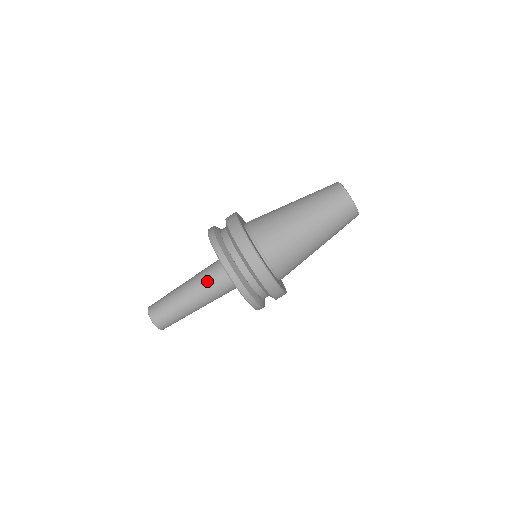
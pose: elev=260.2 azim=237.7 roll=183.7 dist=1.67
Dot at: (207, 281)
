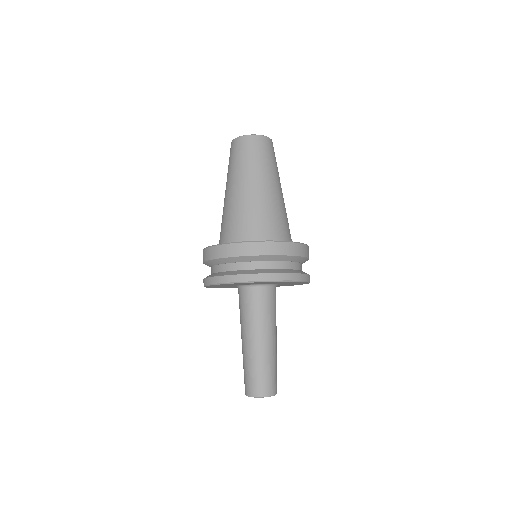
Dot at: (241, 315)
